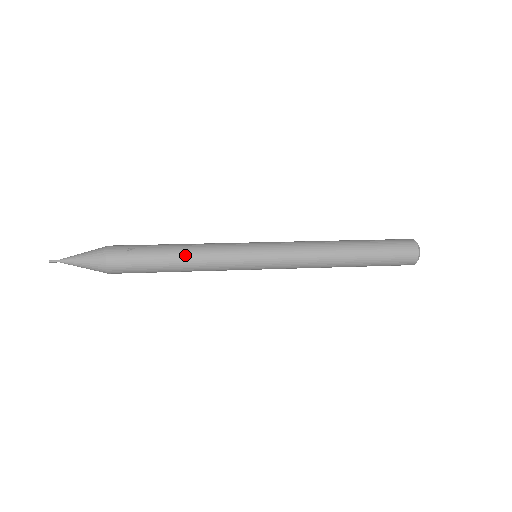
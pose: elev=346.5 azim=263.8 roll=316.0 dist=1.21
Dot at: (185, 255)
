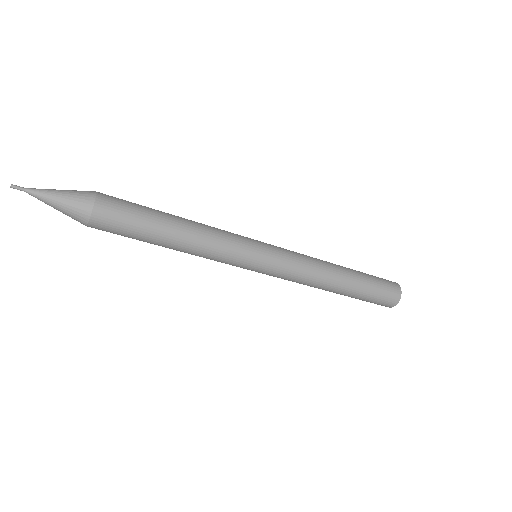
Dot at: occluded
